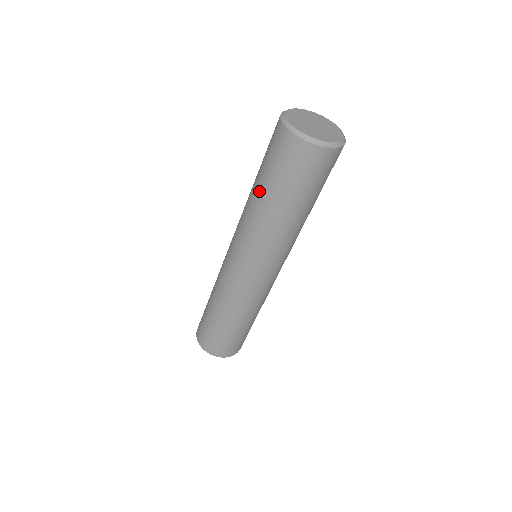
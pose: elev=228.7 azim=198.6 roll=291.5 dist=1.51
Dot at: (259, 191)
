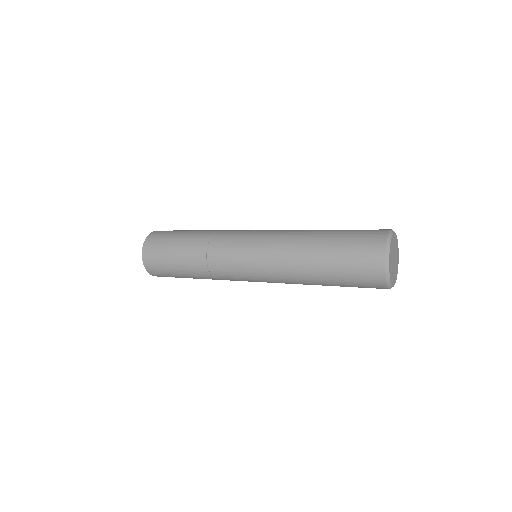
Dot at: (319, 262)
